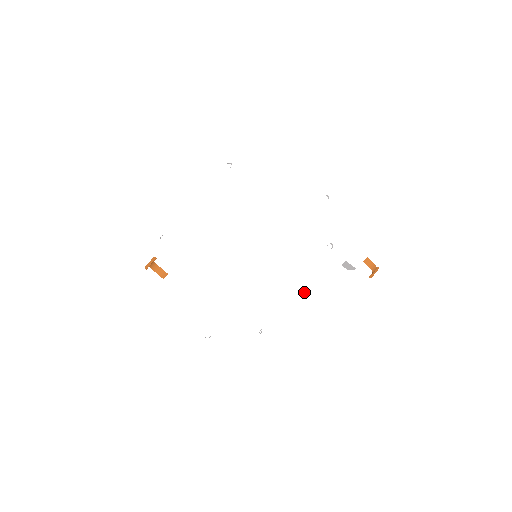
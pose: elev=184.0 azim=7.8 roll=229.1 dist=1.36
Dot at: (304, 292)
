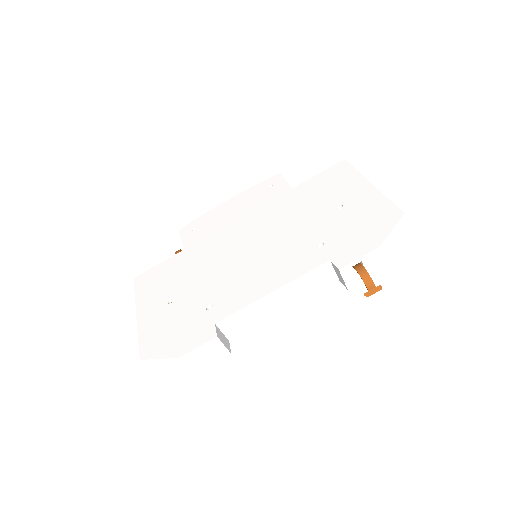
Dot at: (271, 282)
